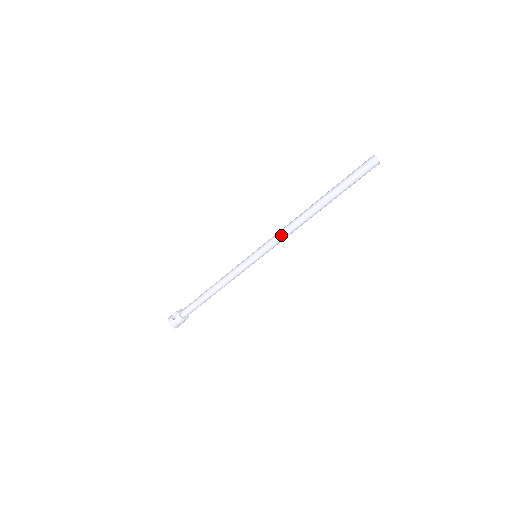
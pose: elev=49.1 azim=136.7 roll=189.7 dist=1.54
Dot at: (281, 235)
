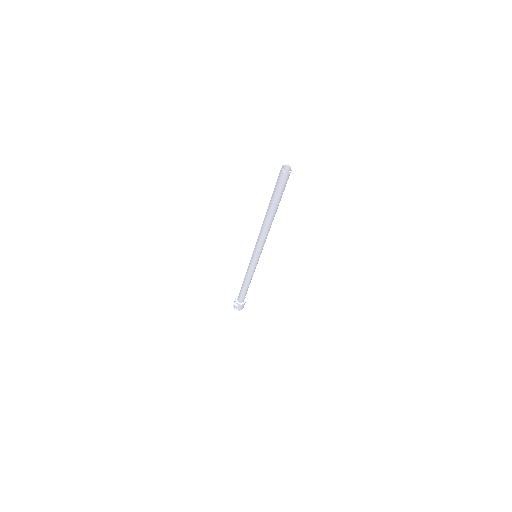
Dot at: (262, 242)
